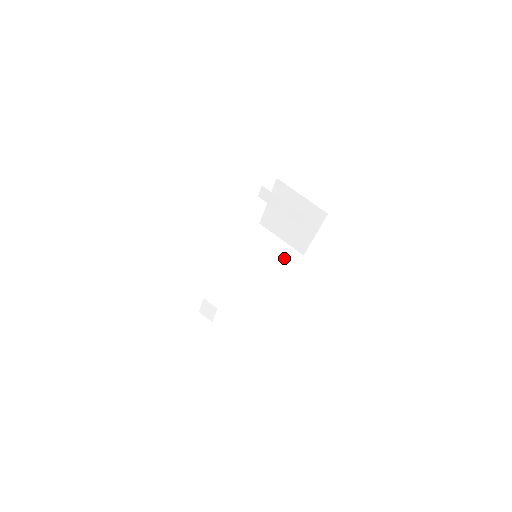
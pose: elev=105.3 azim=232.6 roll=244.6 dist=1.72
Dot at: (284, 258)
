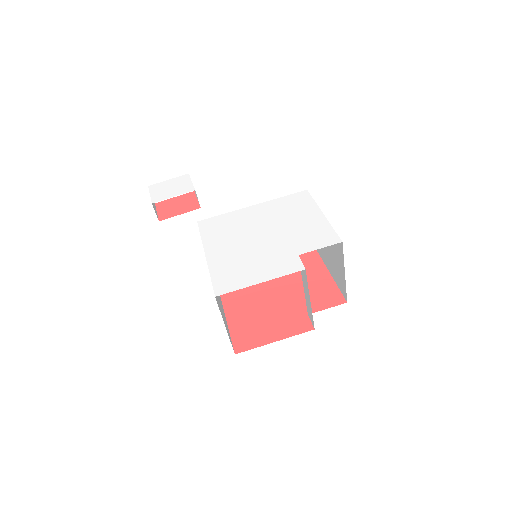
Dot at: occluded
